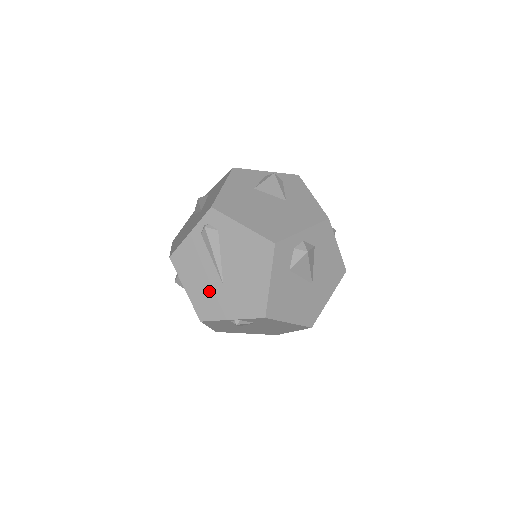
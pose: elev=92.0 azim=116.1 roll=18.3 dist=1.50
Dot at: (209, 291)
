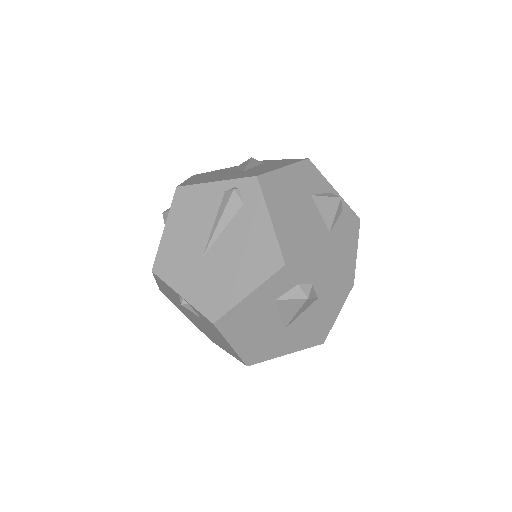
Dot at: (184, 251)
